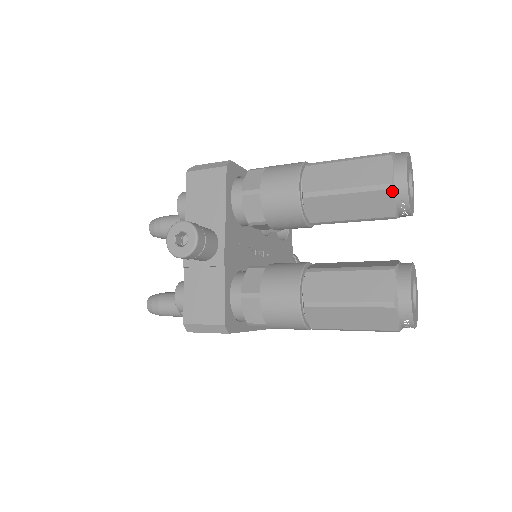
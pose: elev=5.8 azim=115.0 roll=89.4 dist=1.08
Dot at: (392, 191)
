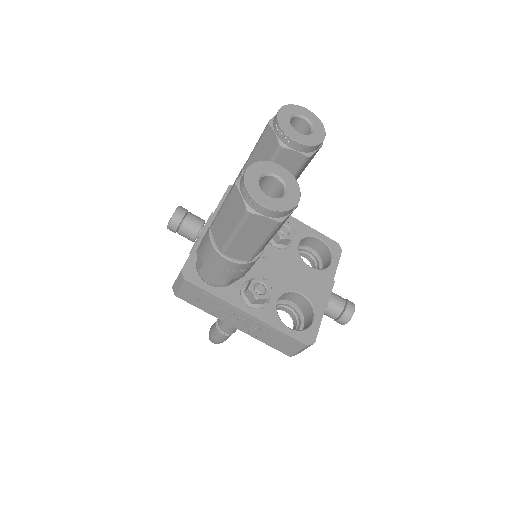
Dot at: (270, 125)
